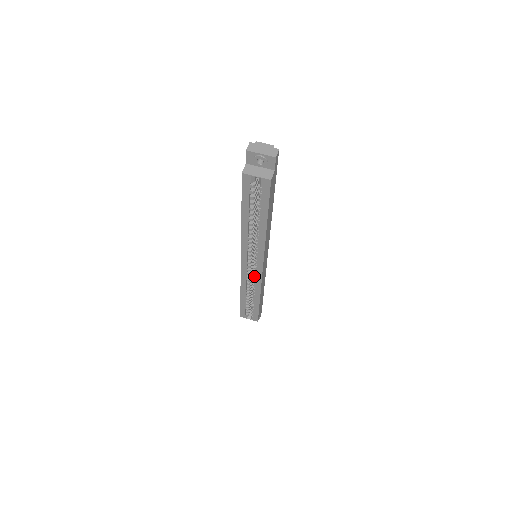
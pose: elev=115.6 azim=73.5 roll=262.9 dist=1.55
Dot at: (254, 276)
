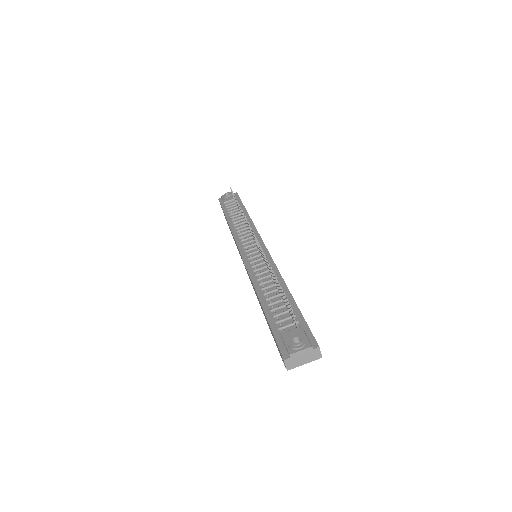
Dot at: occluded
